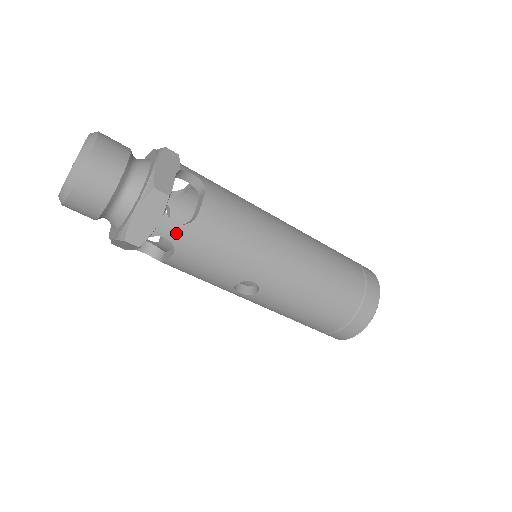
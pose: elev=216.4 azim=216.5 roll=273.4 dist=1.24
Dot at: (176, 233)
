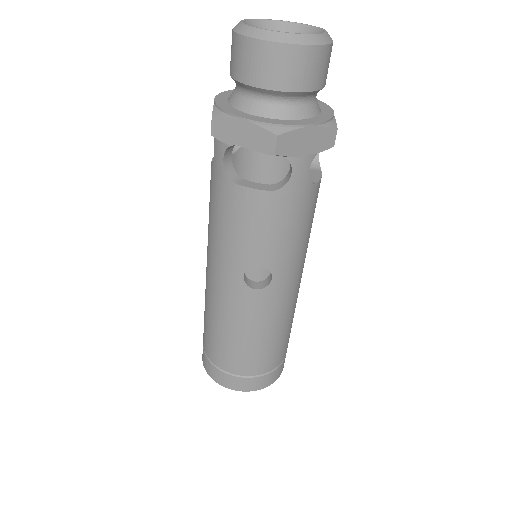
Dot at: (300, 178)
